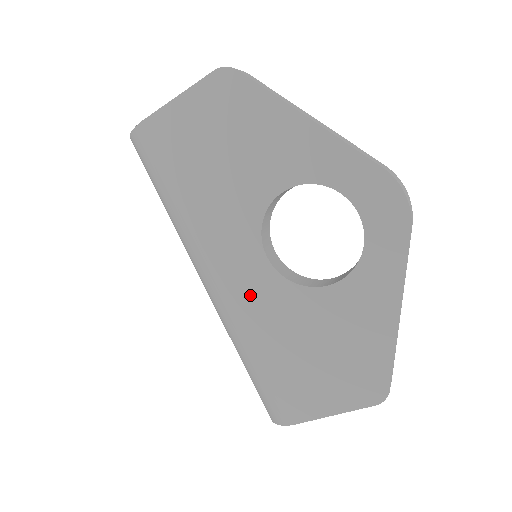
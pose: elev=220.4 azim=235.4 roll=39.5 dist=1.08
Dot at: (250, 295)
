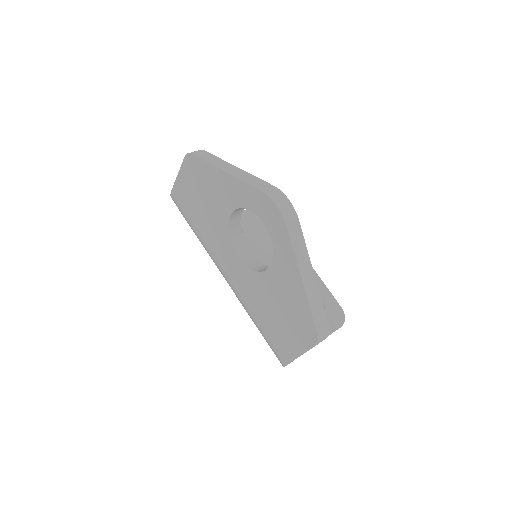
Dot at: (240, 283)
